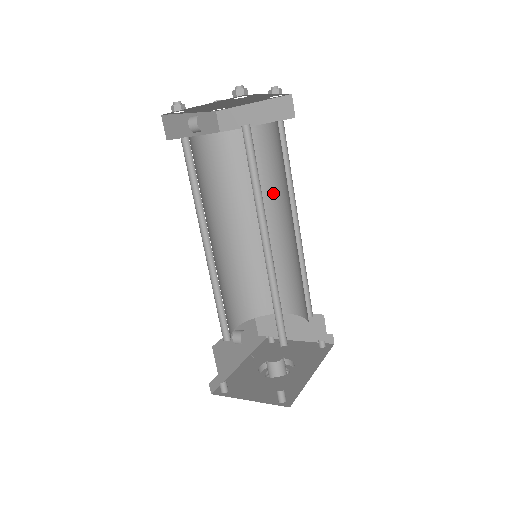
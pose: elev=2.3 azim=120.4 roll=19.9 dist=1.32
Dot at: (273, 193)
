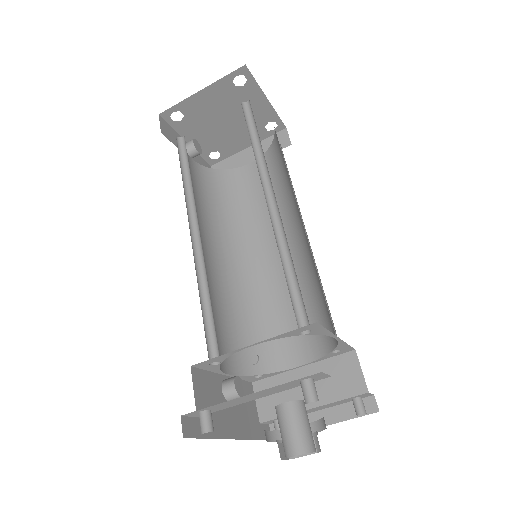
Dot at: occluded
